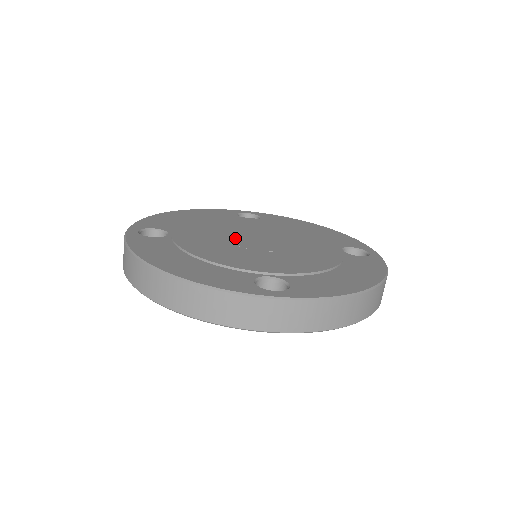
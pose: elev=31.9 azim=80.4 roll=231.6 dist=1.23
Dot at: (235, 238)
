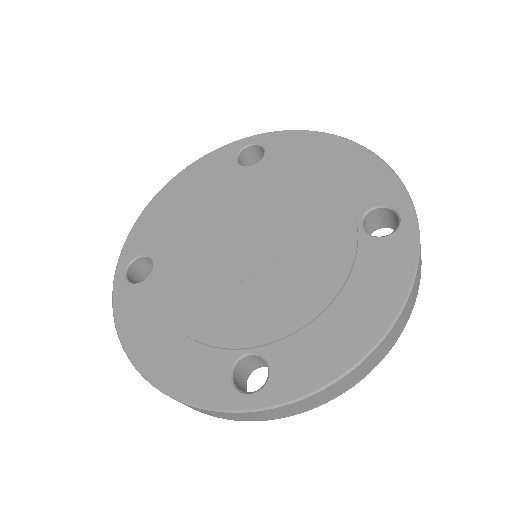
Dot at: (222, 252)
